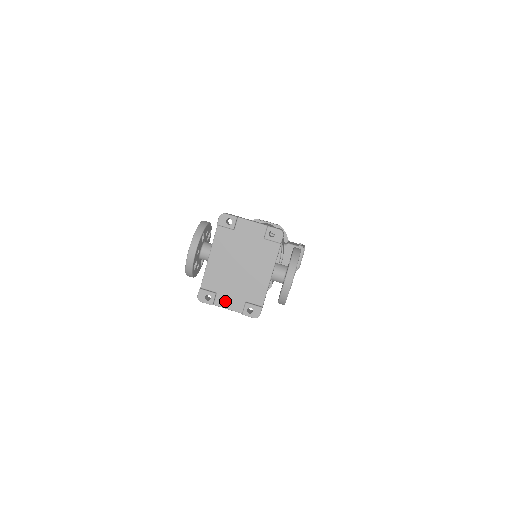
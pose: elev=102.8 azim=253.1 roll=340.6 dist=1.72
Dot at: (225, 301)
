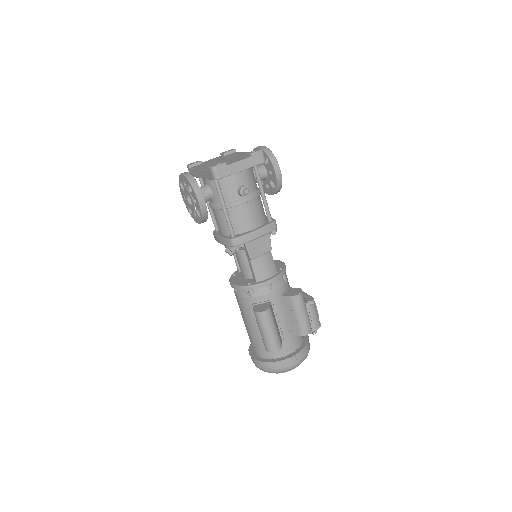
Dot at: (233, 162)
